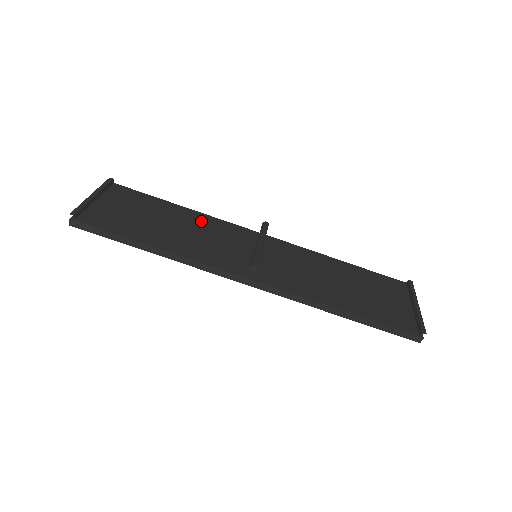
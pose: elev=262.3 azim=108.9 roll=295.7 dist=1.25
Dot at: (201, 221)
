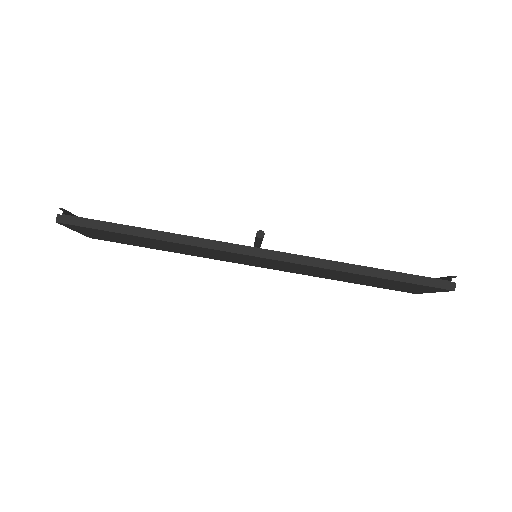
Dot at: occluded
